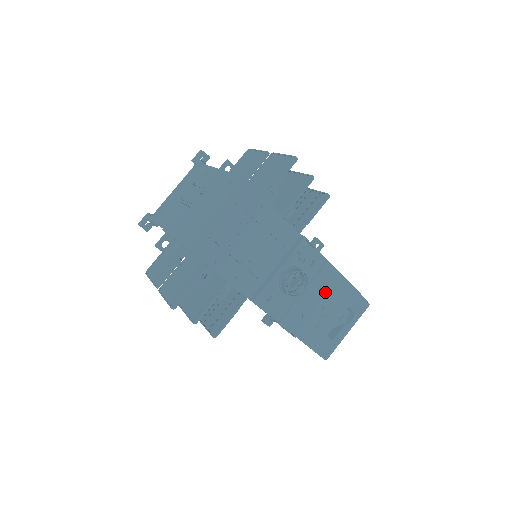
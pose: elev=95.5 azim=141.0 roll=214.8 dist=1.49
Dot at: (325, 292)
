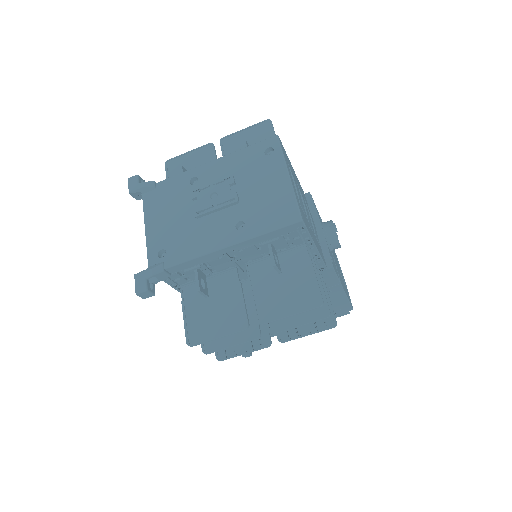
Dot at: occluded
